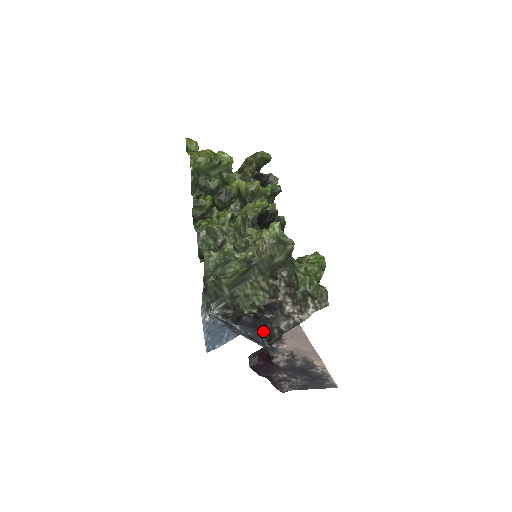
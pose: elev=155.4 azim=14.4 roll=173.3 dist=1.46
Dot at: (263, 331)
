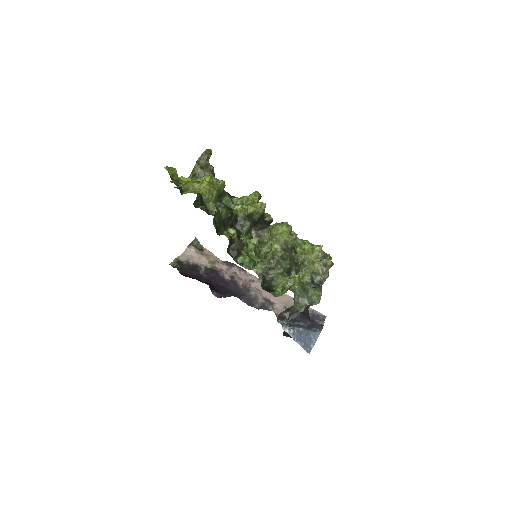
Dot at: occluded
